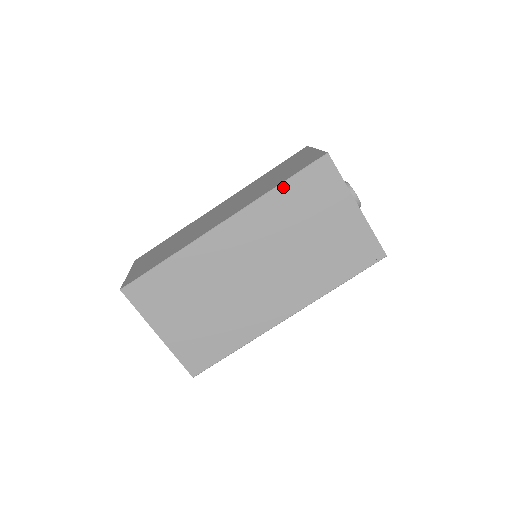
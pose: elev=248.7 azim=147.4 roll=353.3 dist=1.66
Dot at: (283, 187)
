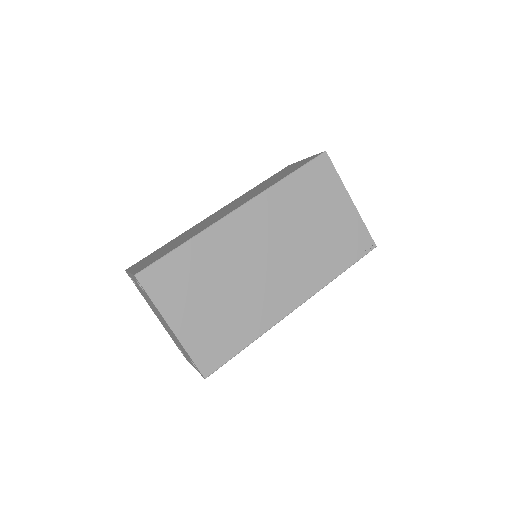
Dot at: (291, 178)
